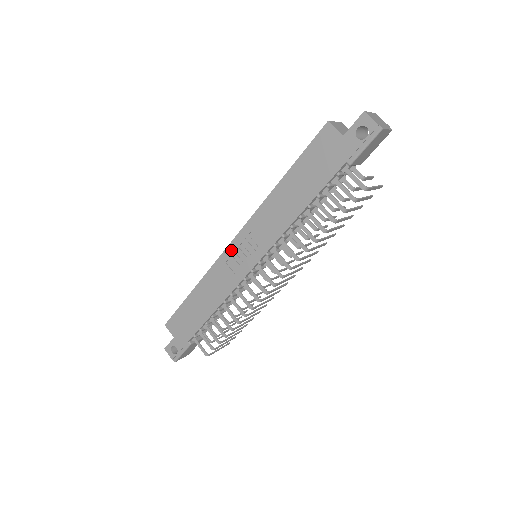
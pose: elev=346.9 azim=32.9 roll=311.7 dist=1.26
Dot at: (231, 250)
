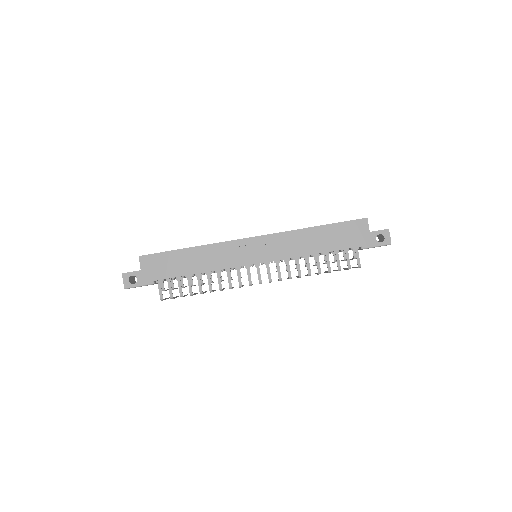
Dot at: (247, 242)
